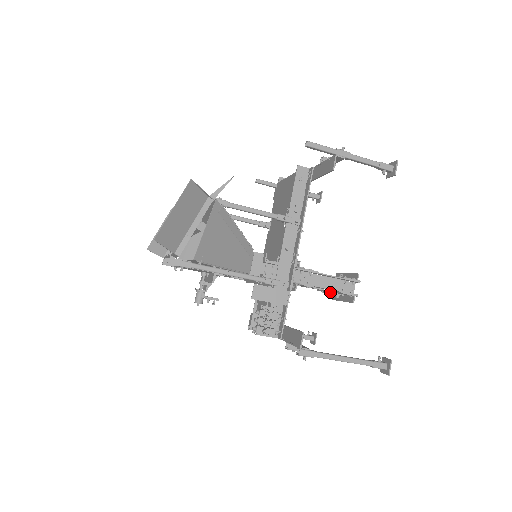
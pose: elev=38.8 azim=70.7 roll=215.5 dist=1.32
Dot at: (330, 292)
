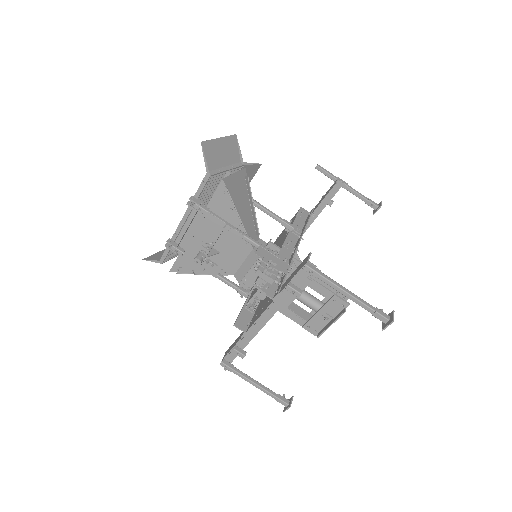
Dot at: (318, 318)
